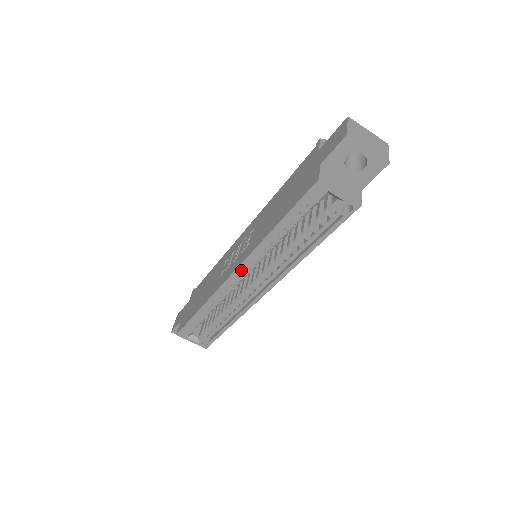
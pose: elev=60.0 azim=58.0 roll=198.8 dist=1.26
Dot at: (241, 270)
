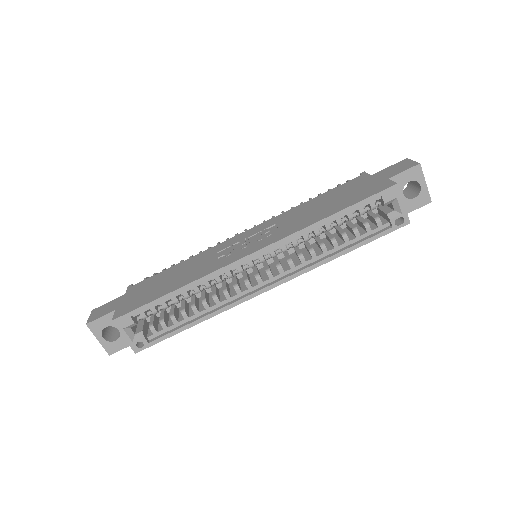
Dot at: (261, 254)
